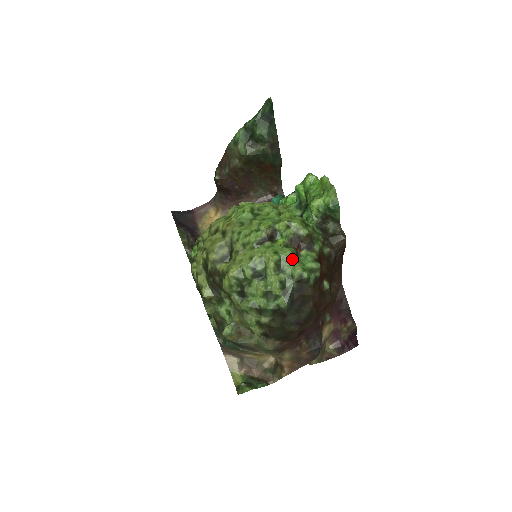
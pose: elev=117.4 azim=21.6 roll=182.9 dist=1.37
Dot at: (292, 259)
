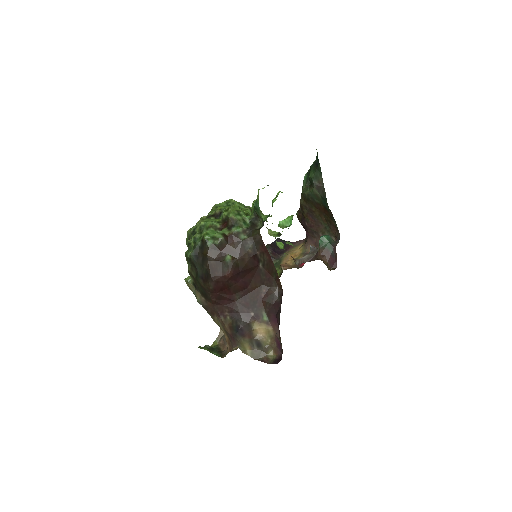
Dot at: (209, 227)
